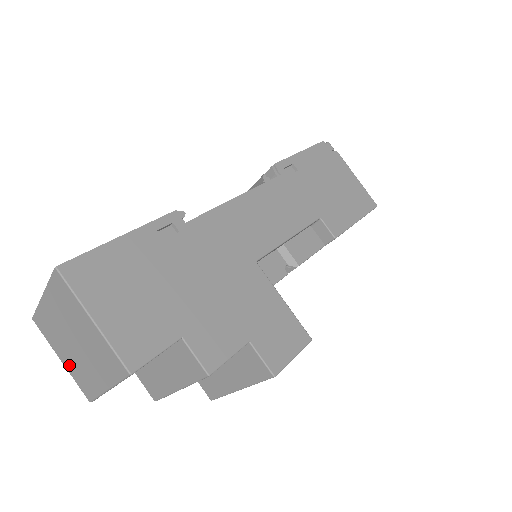
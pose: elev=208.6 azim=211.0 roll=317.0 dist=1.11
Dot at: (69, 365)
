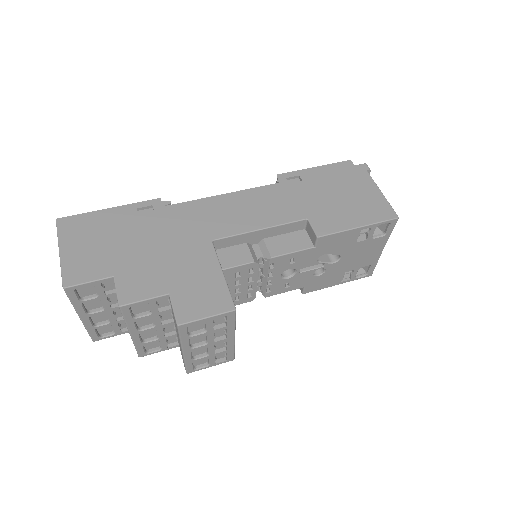
Dot at: occluded
